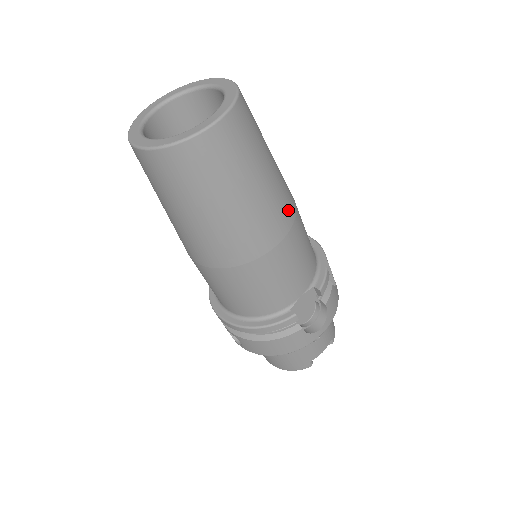
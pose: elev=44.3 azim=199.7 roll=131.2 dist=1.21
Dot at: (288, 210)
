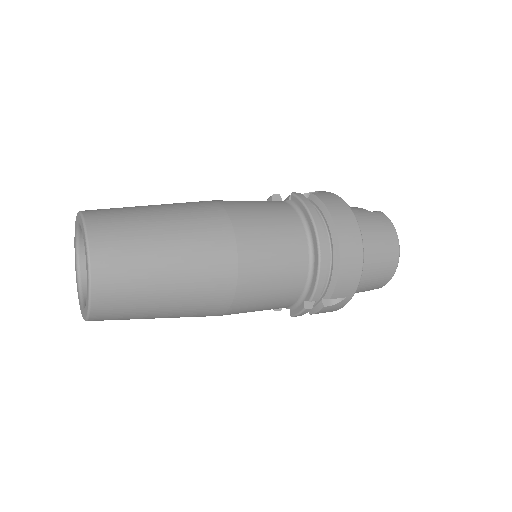
Dot at: (211, 313)
